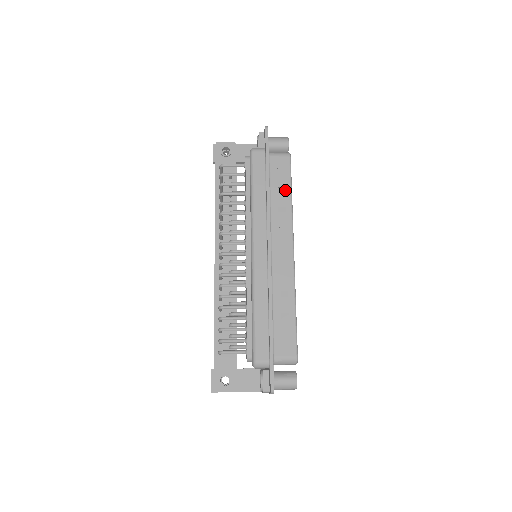
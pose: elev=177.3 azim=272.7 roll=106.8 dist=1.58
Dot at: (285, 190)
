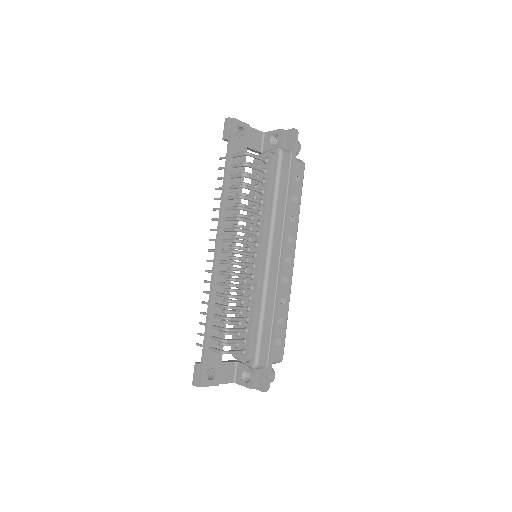
Dot at: (297, 200)
